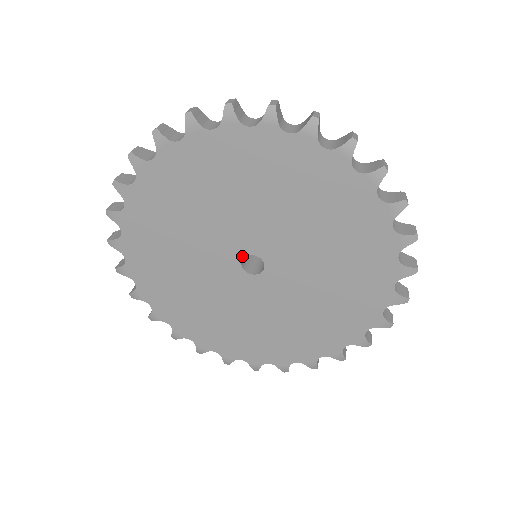
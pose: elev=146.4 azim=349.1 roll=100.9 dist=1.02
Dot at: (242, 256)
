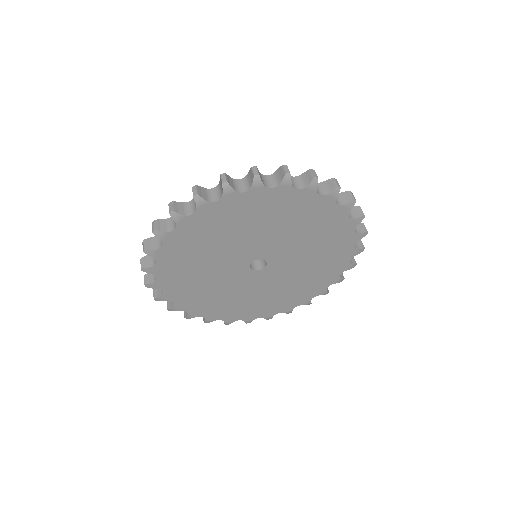
Dot at: (258, 258)
